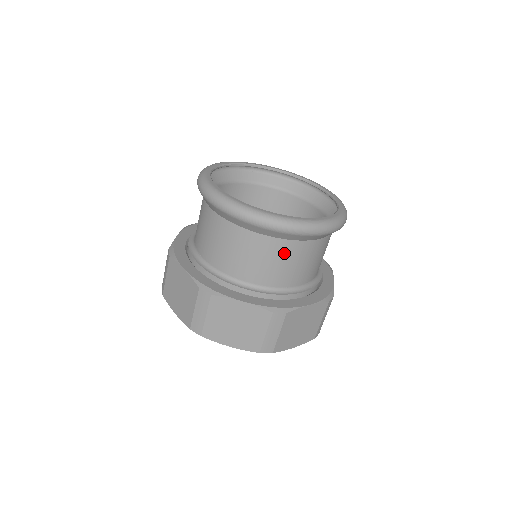
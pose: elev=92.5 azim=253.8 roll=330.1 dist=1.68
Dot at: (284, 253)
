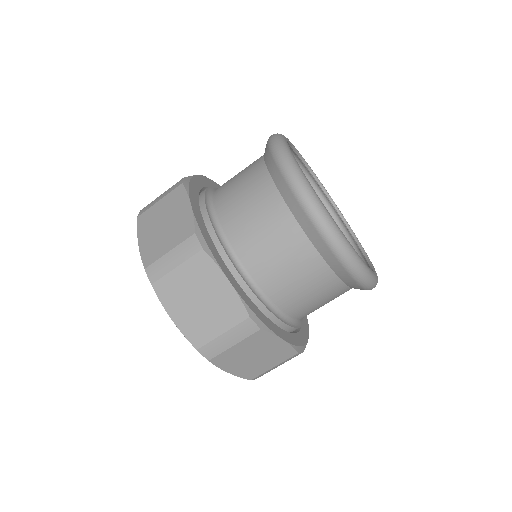
Dot at: (306, 267)
